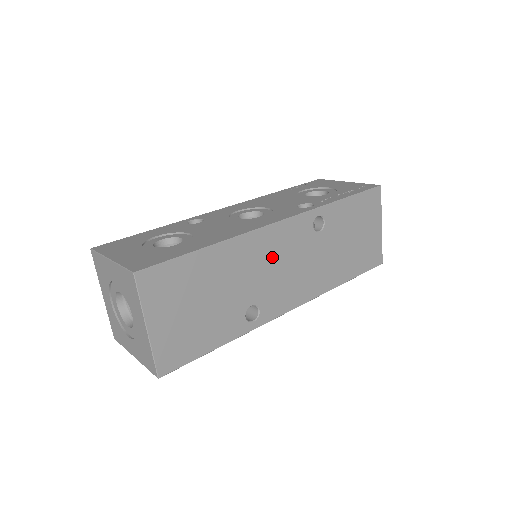
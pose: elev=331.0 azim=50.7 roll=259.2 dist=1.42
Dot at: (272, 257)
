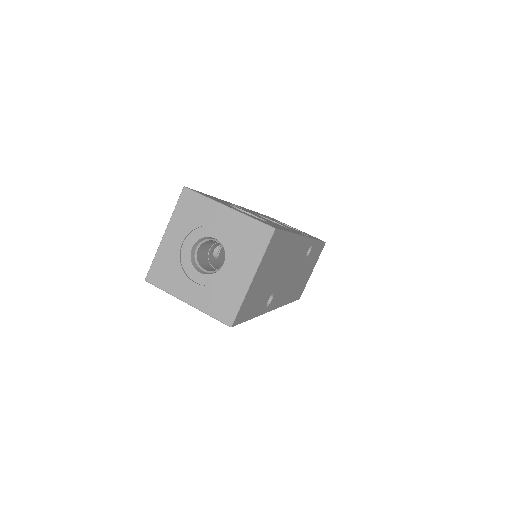
Dot at: (293, 261)
